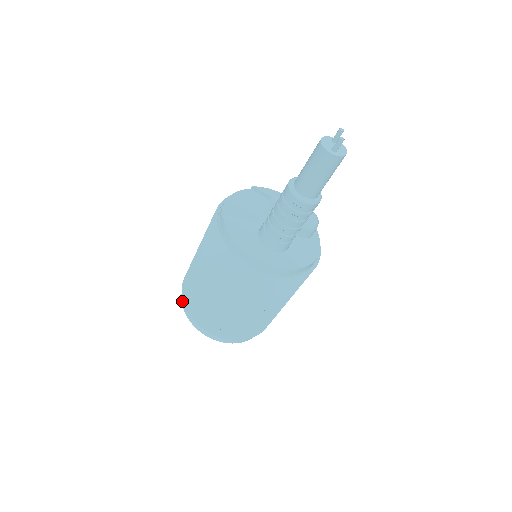
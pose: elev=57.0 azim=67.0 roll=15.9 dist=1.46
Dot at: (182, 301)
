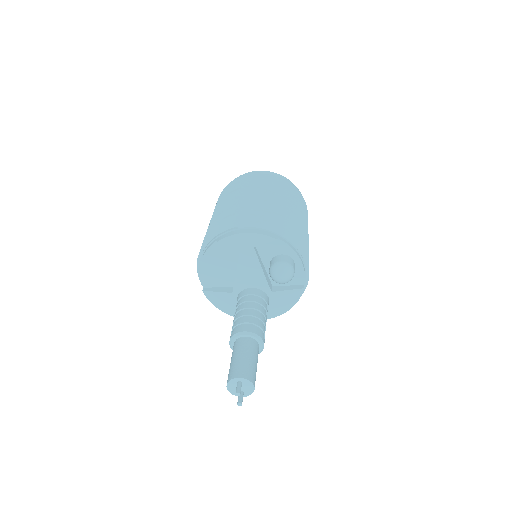
Dot at: occluded
